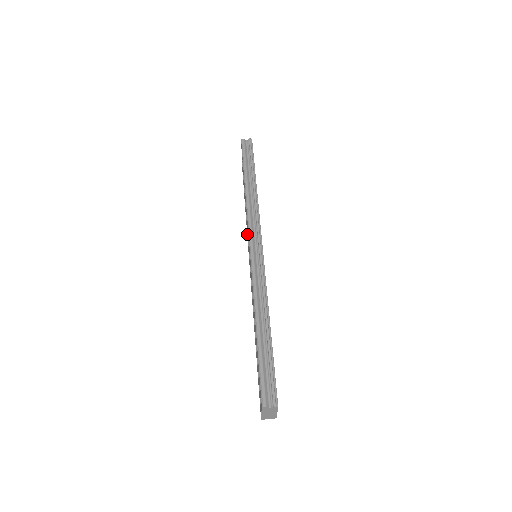
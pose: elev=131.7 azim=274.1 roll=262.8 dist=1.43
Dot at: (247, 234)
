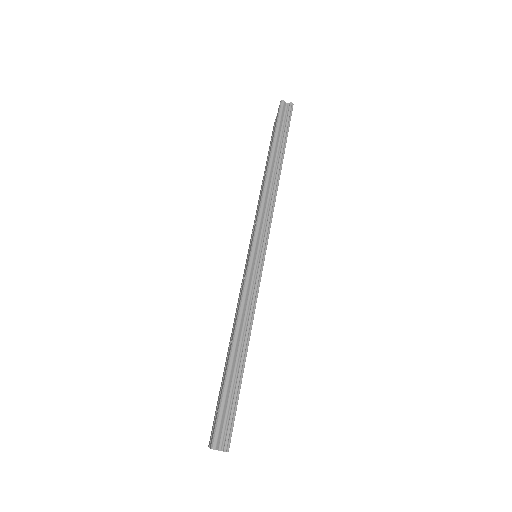
Dot at: (254, 223)
